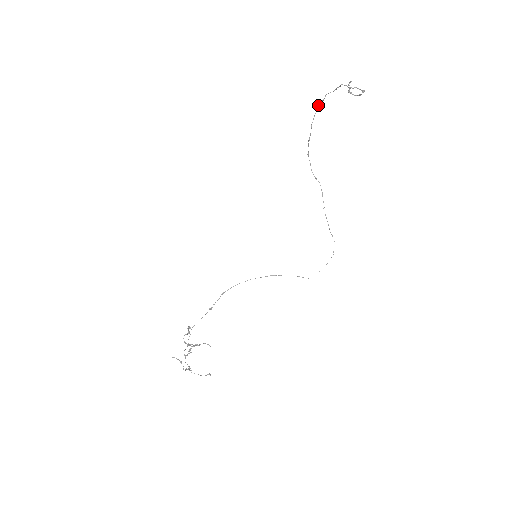
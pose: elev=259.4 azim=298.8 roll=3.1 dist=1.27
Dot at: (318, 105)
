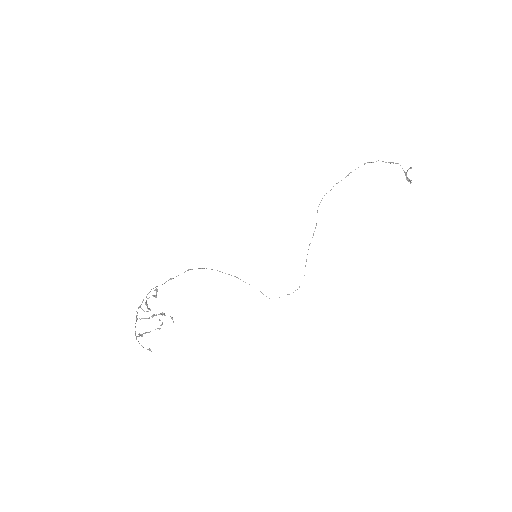
Dot at: occluded
